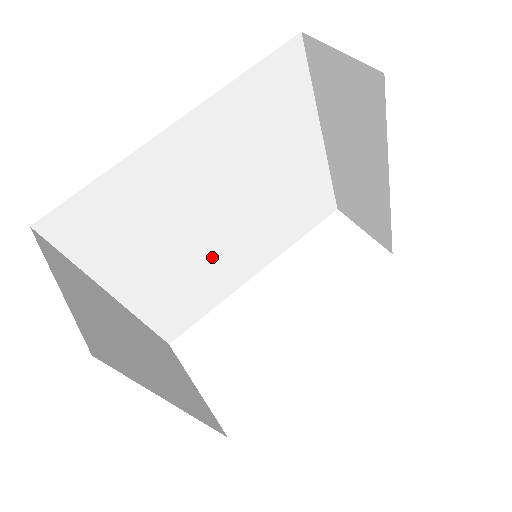
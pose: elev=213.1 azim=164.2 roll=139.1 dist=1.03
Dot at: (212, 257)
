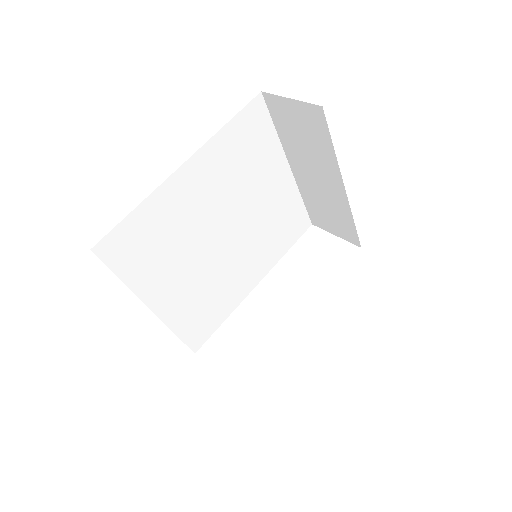
Dot at: (220, 271)
